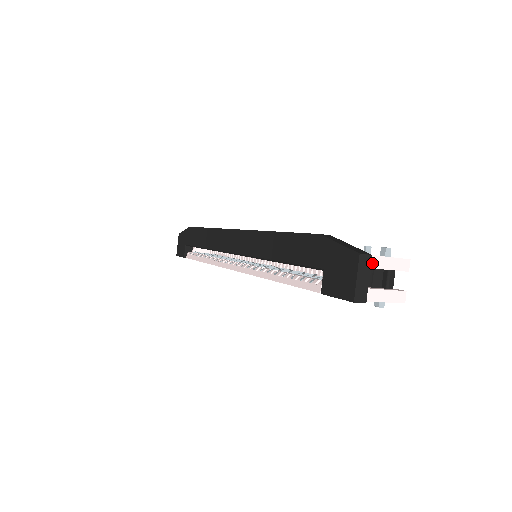
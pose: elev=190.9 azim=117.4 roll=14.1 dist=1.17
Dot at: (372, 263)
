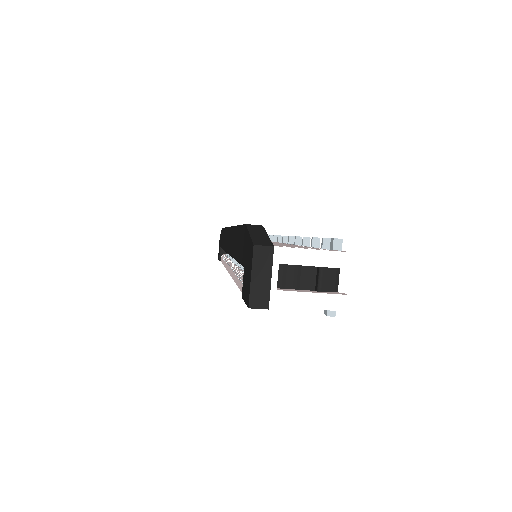
Dot at: (287, 258)
